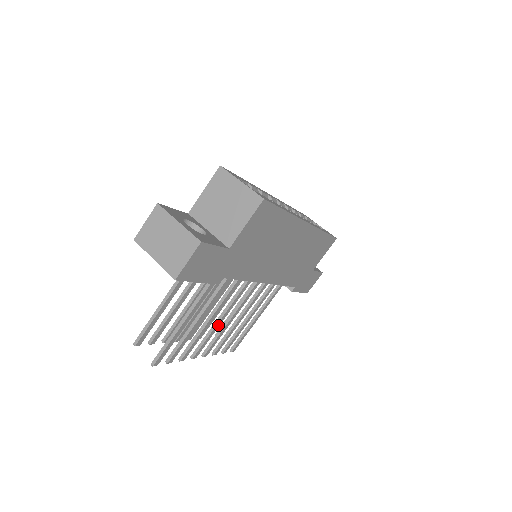
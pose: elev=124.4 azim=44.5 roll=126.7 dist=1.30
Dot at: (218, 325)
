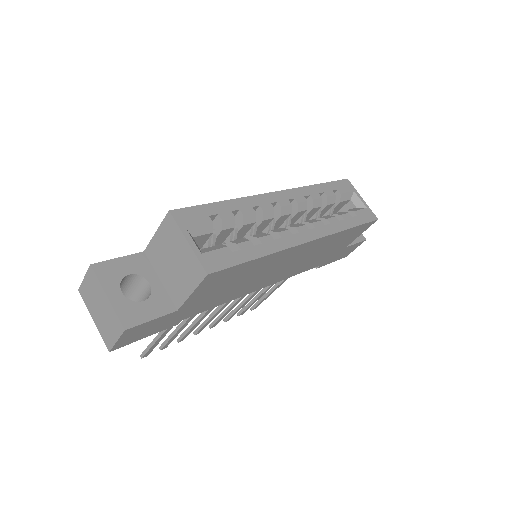
Dot at: (216, 314)
